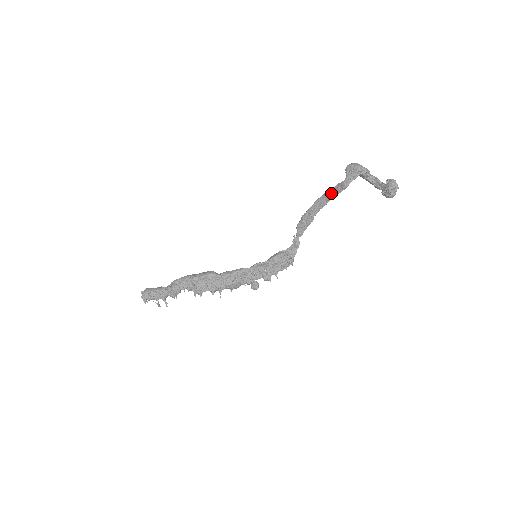
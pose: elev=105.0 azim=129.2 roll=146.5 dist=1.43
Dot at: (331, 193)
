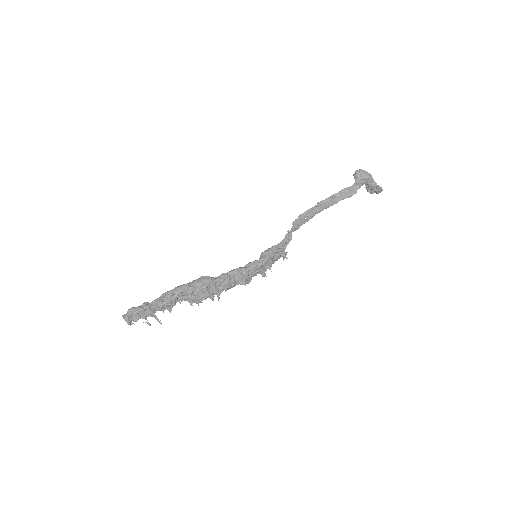
Dot at: (339, 197)
